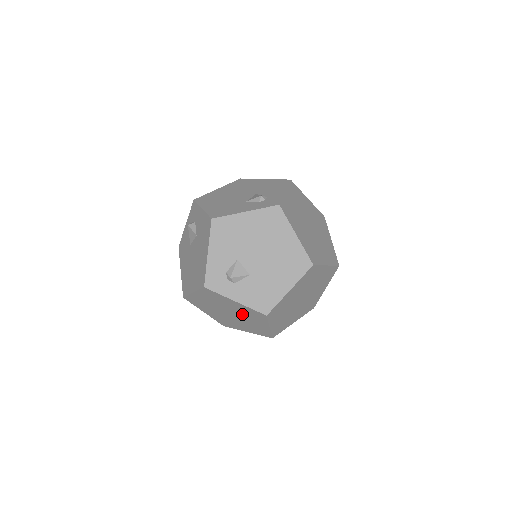
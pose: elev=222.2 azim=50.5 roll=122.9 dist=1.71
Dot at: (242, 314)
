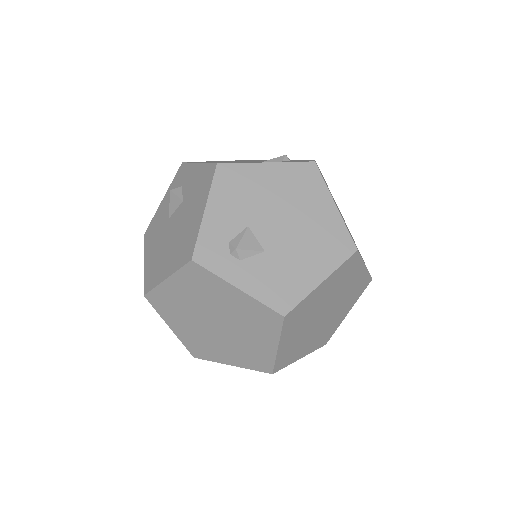
Dot at: (238, 321)
